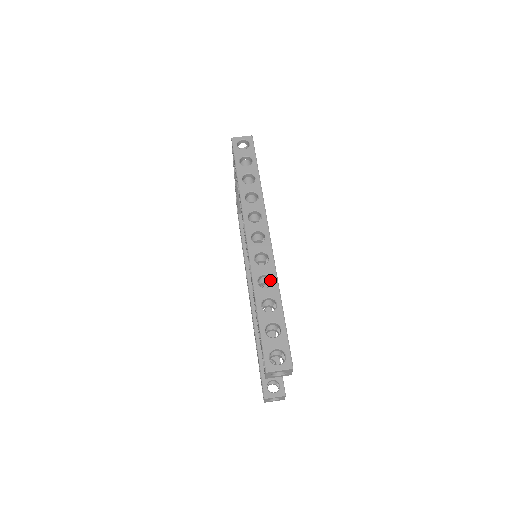
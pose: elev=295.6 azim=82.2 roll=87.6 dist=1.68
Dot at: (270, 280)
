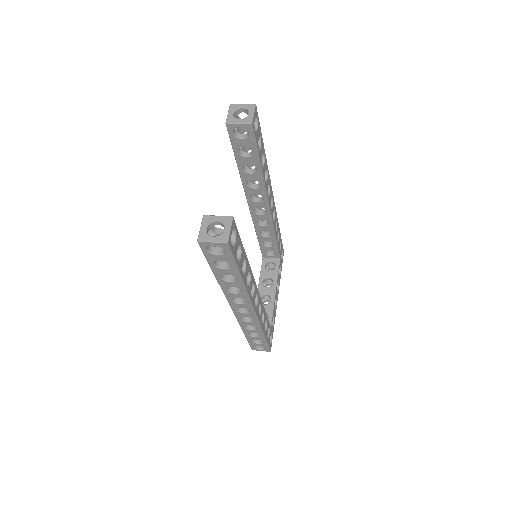
Dot at: occluded
